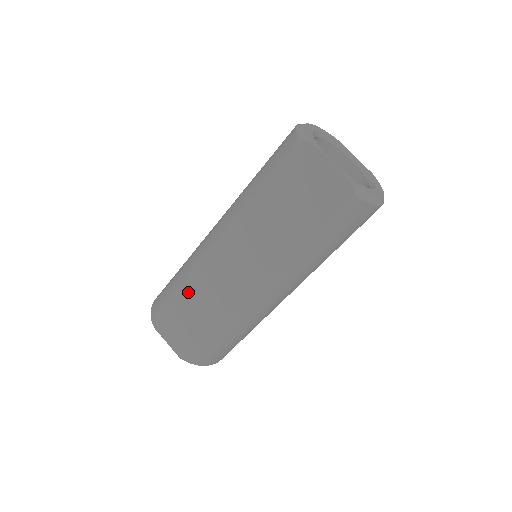
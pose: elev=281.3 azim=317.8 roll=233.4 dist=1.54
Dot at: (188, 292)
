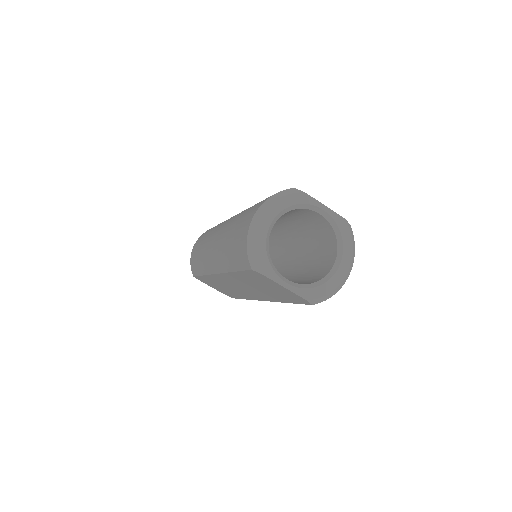
Dot at: (211, 280)
